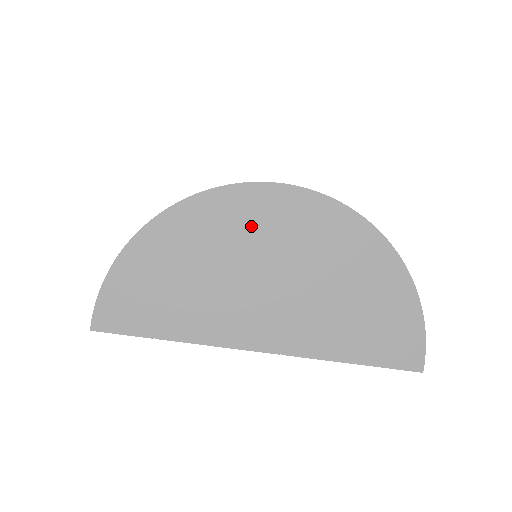
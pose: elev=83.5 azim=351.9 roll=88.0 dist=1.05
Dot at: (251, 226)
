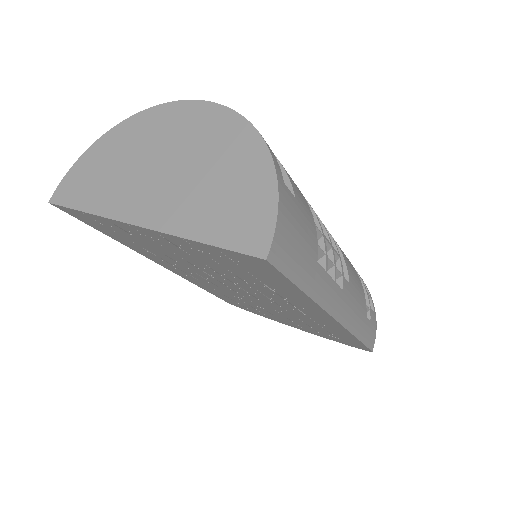
Dot at: (166, 130)
